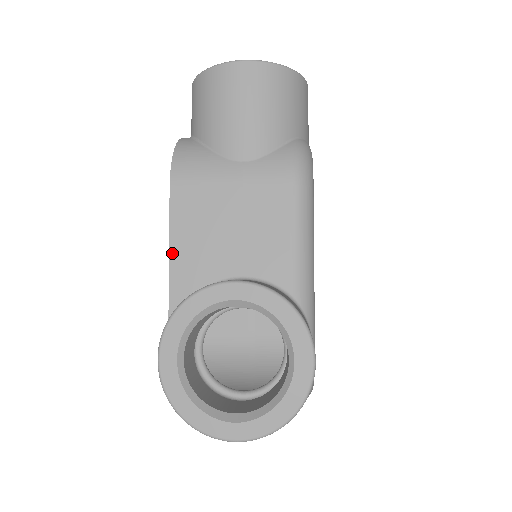
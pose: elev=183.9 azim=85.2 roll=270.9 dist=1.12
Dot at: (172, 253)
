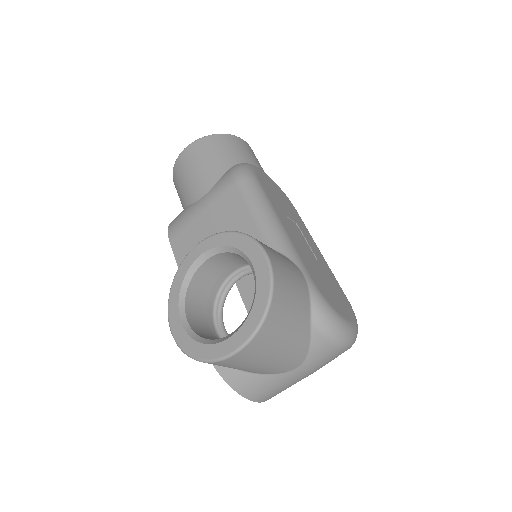
Dot at: occluded
